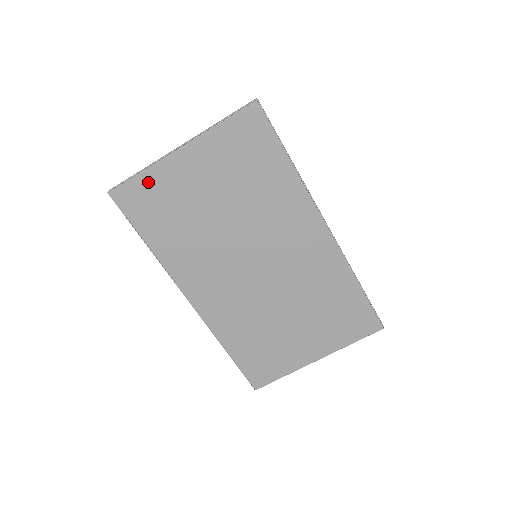
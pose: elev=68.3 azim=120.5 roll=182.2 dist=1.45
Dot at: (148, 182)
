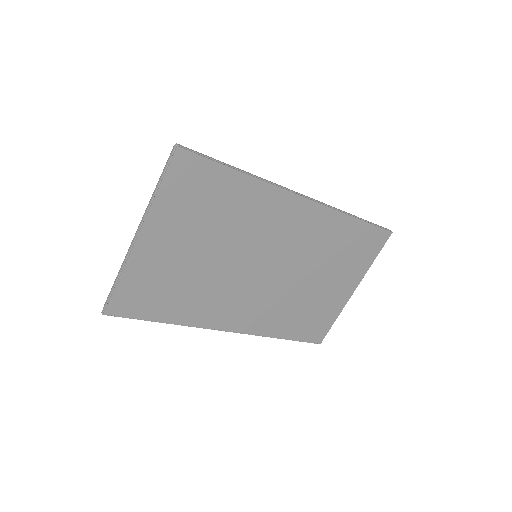
Dot at: (131, 281)
